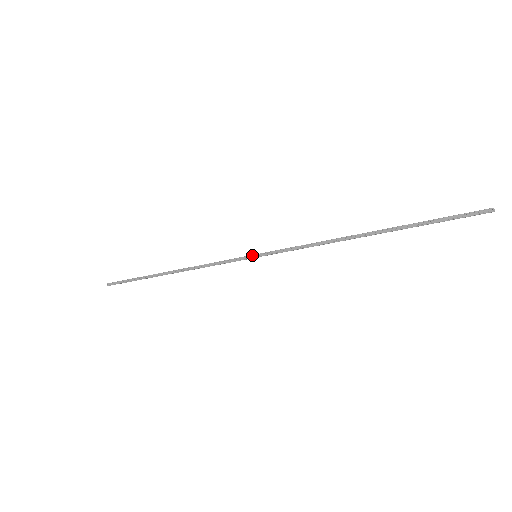
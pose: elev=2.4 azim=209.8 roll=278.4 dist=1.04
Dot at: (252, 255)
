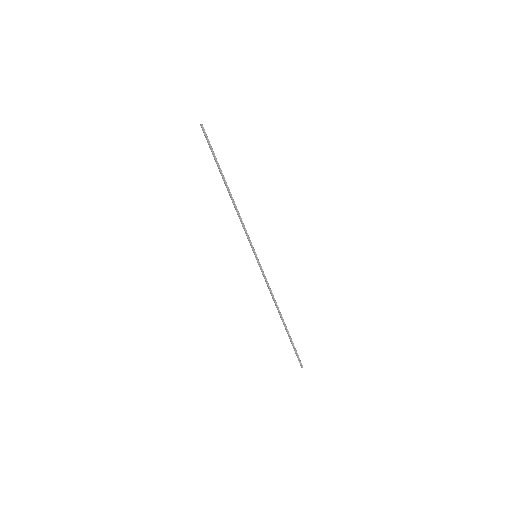
Dot at: (255, 255)
